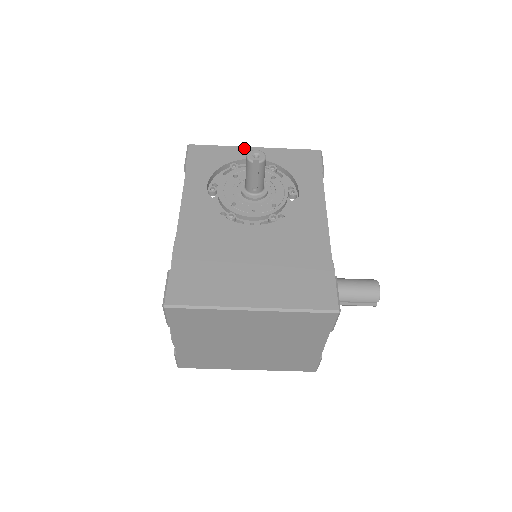
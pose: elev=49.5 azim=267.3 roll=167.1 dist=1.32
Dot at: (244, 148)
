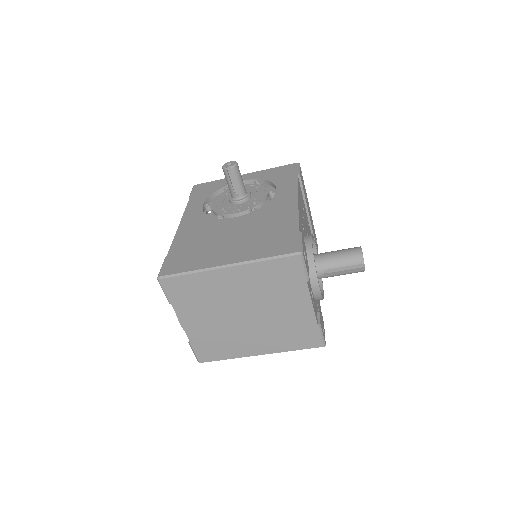
Dot at: occluded
